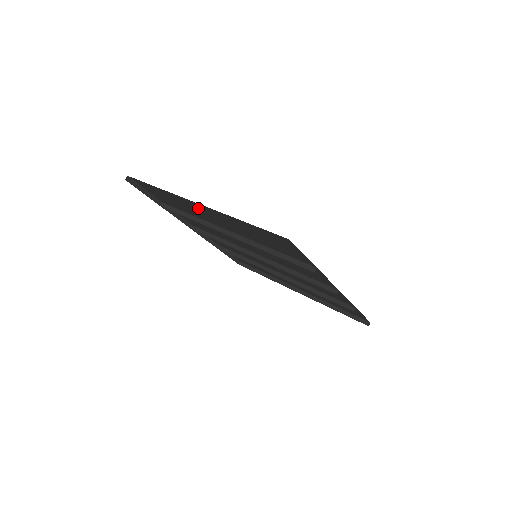
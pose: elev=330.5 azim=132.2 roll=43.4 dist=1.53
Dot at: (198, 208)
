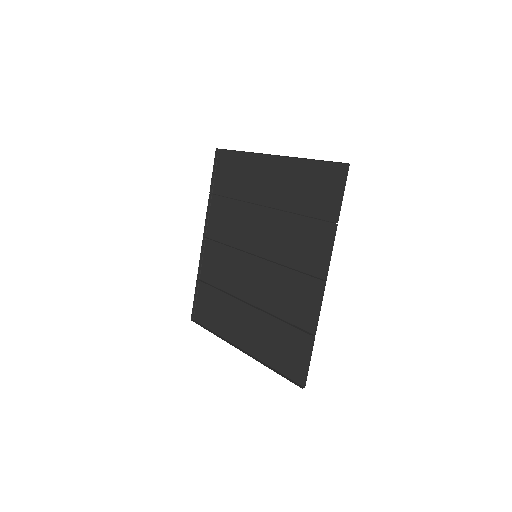
Dot at: (265, 170)
